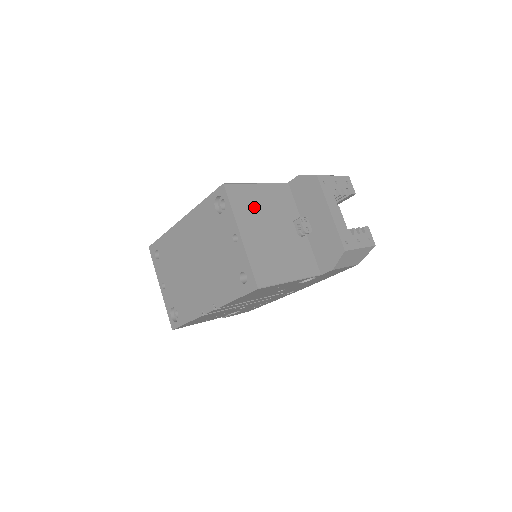
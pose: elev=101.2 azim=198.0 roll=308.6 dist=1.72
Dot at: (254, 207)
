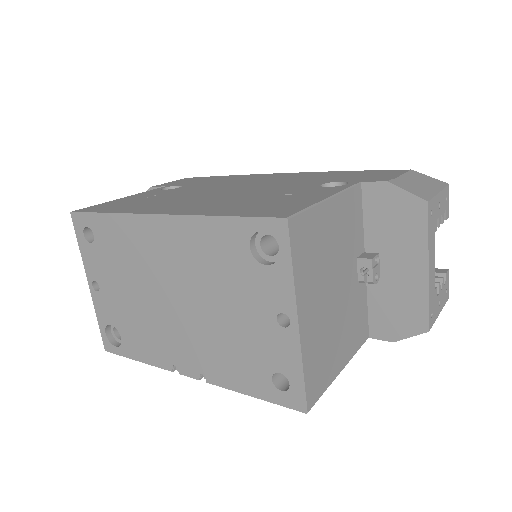
Dot at: (320, 253)
